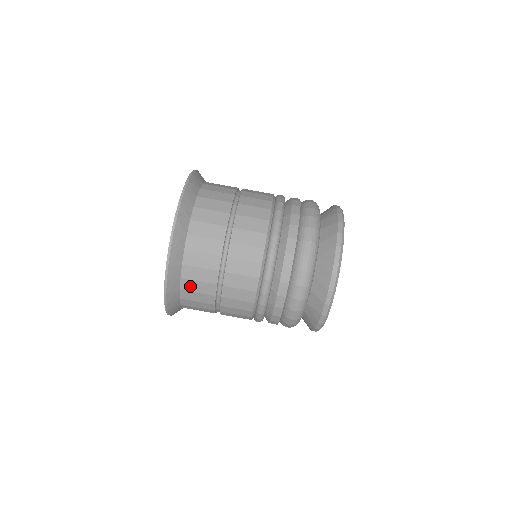
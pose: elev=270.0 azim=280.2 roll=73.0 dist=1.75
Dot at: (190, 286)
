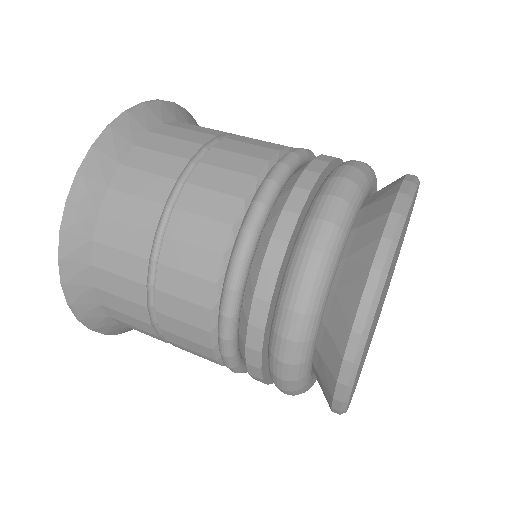
Dot at: (118, 206)
